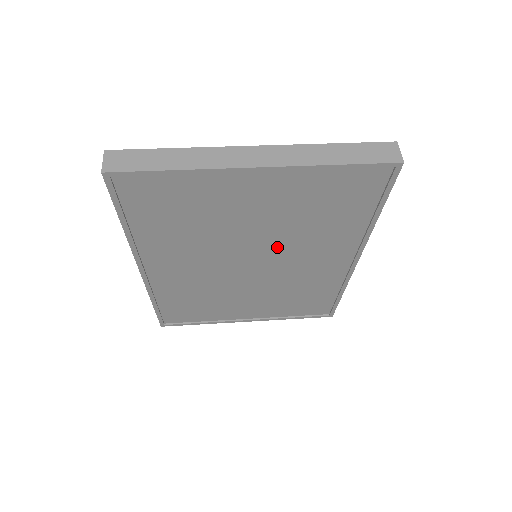
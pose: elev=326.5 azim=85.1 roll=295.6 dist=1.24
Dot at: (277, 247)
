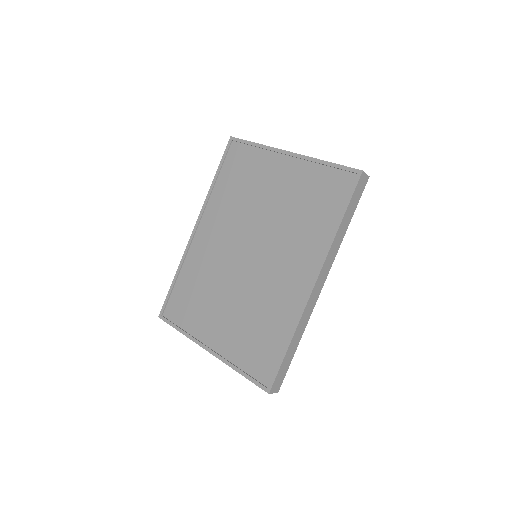
Dot at: (271, 240)
